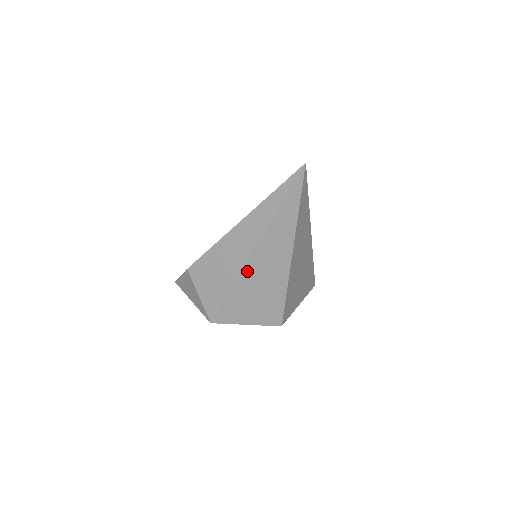
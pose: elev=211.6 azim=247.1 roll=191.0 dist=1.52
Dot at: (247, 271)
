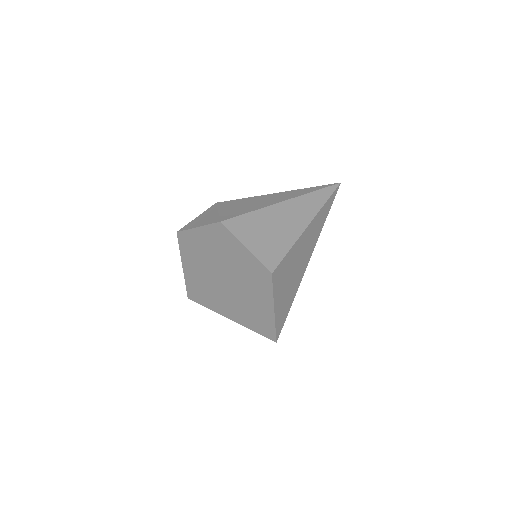
Dot at: (274, 209)
